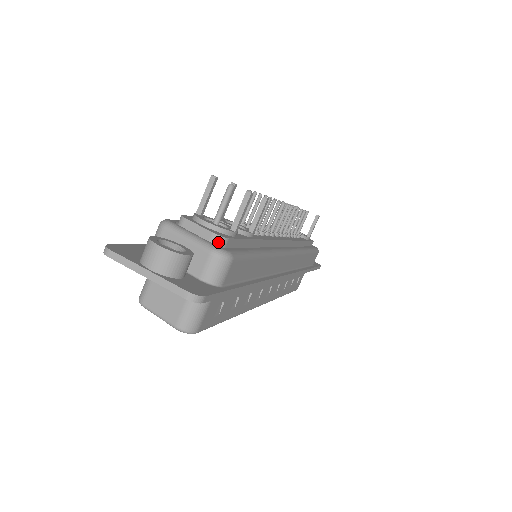
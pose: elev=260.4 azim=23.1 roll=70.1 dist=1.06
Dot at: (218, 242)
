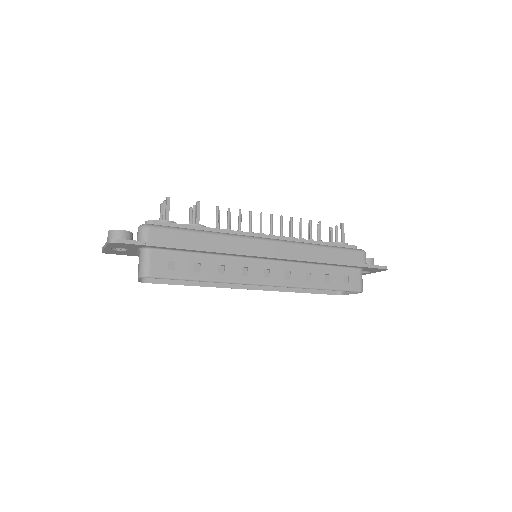
Dot at: occluded
